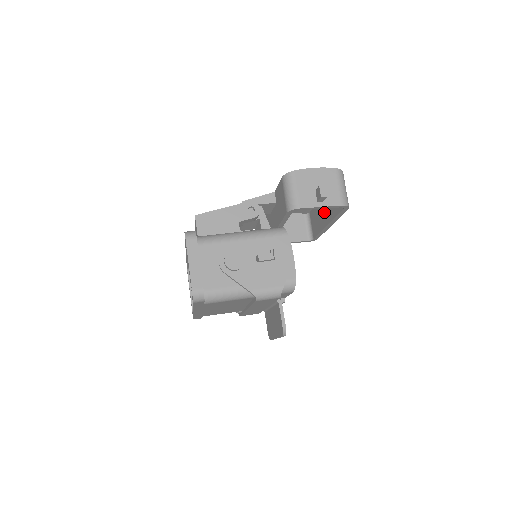
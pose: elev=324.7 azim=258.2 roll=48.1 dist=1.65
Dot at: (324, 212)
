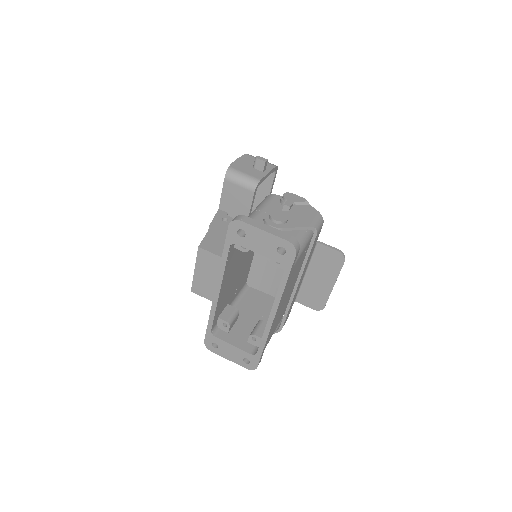
Dot at: (252, 209)
